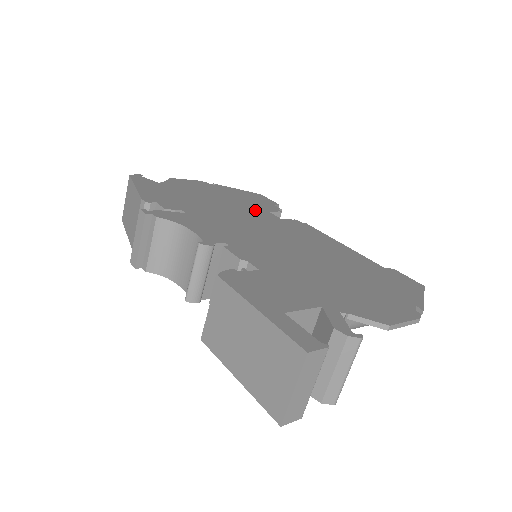
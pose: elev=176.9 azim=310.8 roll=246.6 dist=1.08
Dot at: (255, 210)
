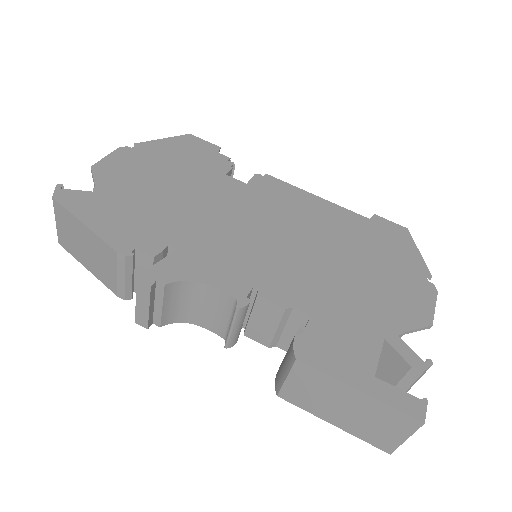
Dot at: (215, 182)
